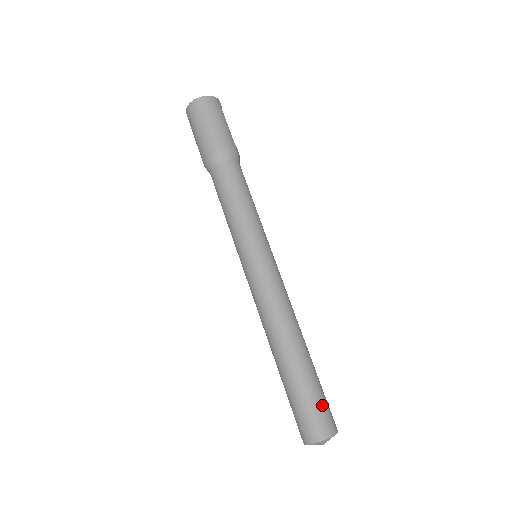
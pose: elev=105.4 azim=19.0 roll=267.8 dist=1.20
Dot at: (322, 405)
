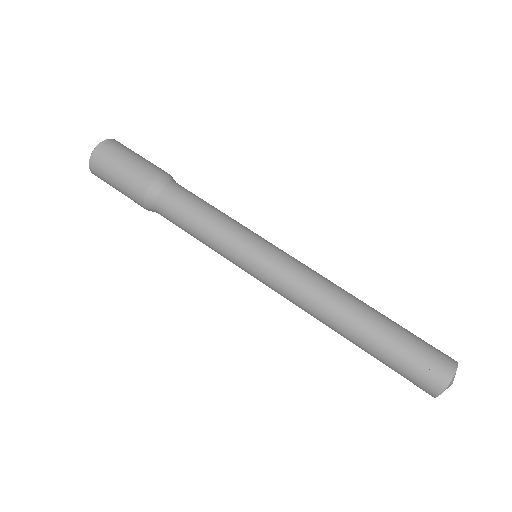
Dot at: (426, 343)
